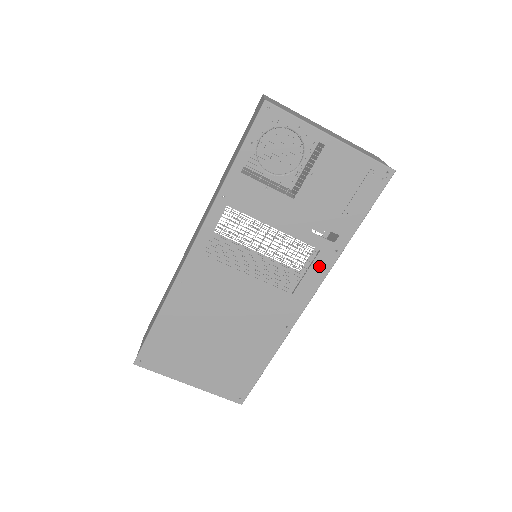
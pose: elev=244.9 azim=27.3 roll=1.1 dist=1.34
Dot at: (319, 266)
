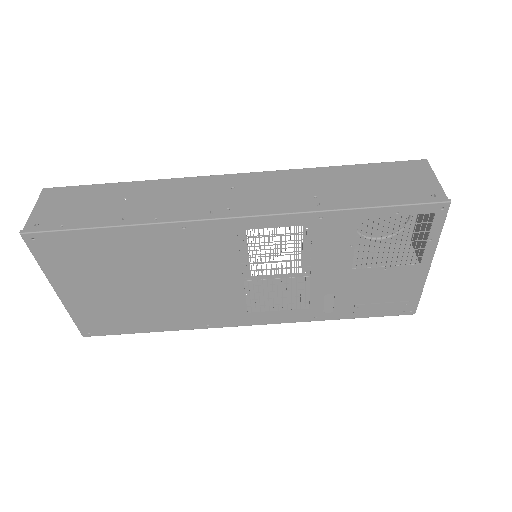
Dot at: (292, 315)
